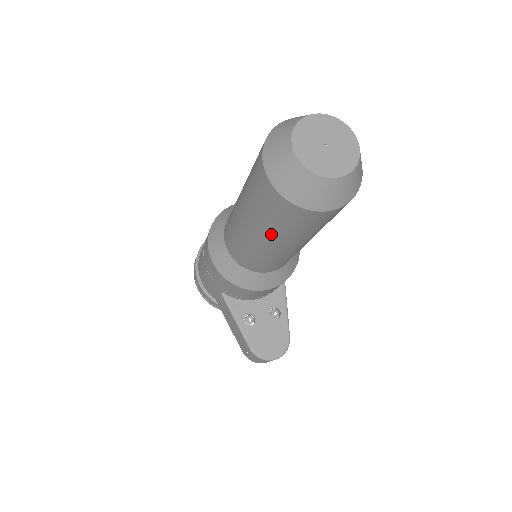
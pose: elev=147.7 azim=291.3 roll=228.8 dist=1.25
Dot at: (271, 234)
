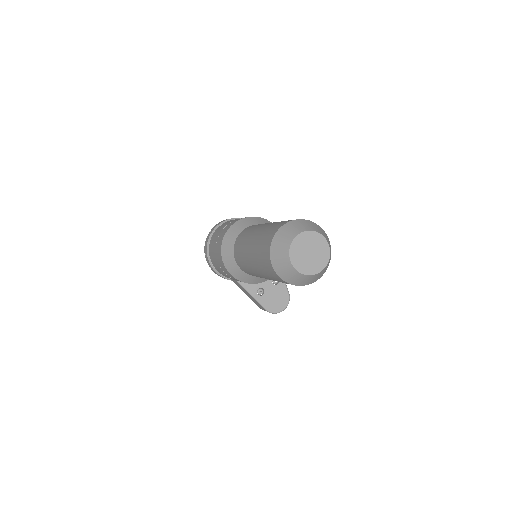
Dot at: occluded
